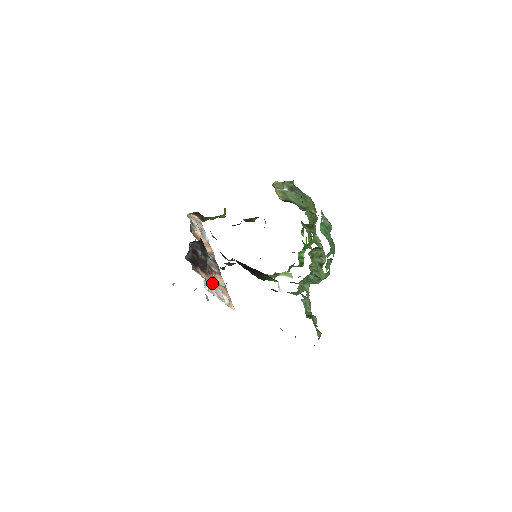
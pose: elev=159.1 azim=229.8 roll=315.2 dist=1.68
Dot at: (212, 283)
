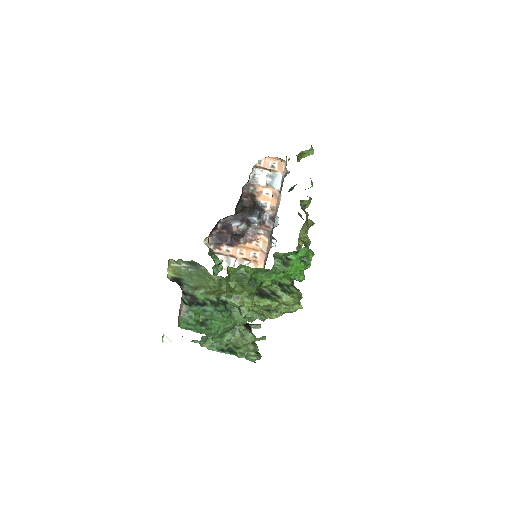
Dot at: (233, 259)
